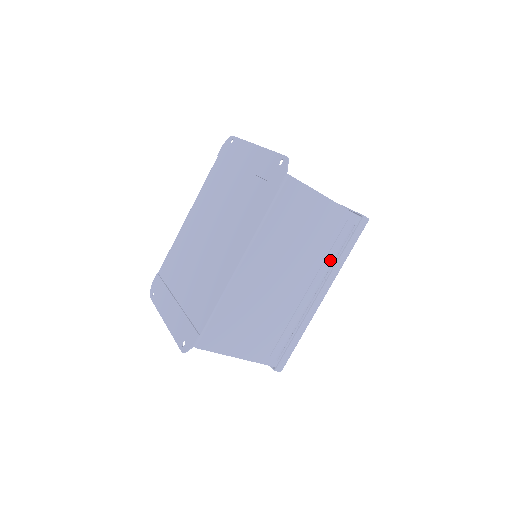
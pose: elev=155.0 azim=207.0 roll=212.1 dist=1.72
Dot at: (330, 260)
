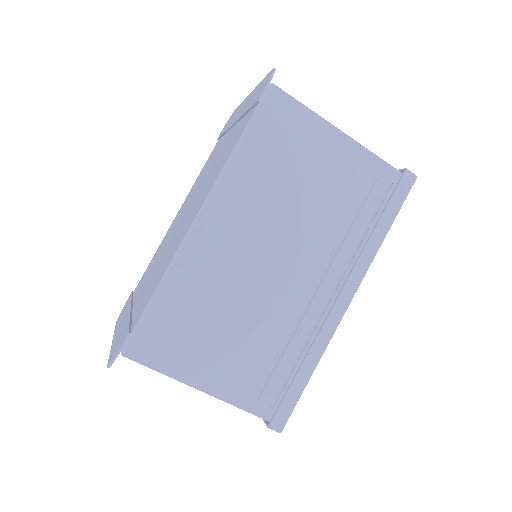
Dot at: (356, 237)
